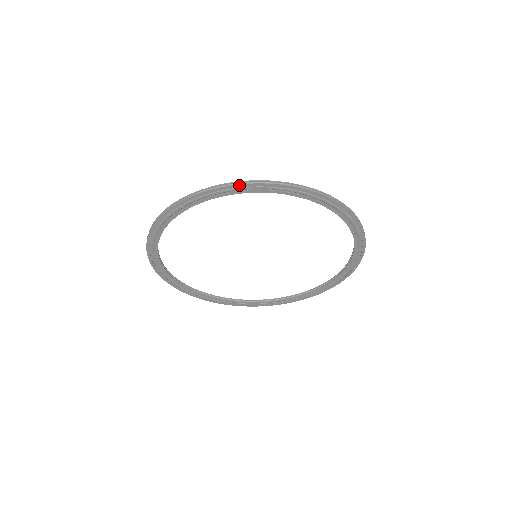
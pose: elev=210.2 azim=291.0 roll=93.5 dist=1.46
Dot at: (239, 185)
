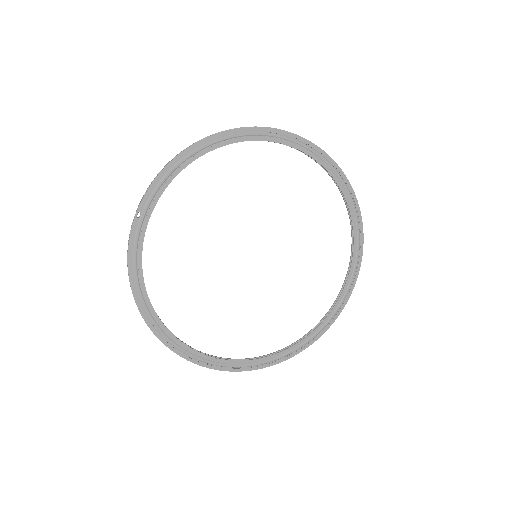
Dot at: (245, 128)
